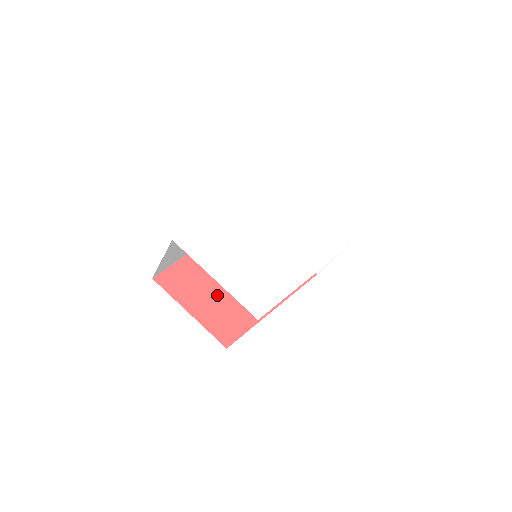
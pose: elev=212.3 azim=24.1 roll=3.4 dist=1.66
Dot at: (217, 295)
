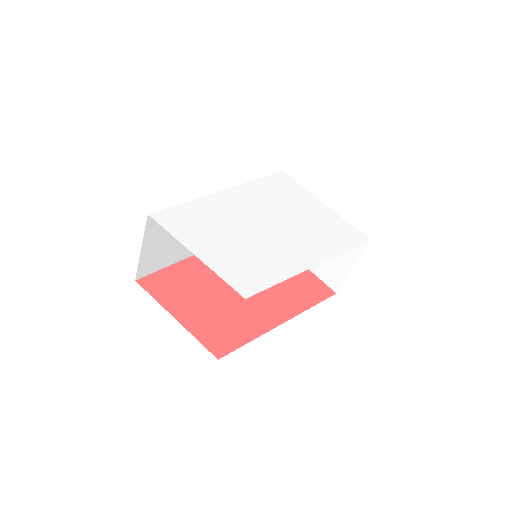
Dot at: (211, 303)
